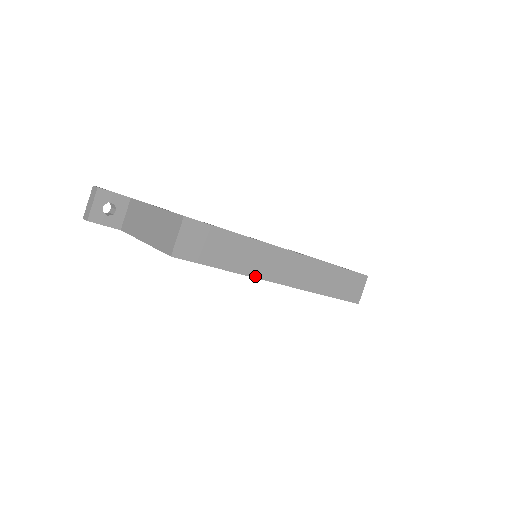
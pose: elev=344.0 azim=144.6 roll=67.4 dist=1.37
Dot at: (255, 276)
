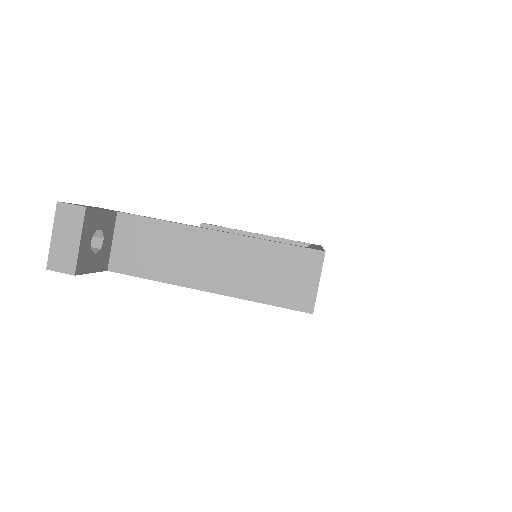
Dot at: occluded
